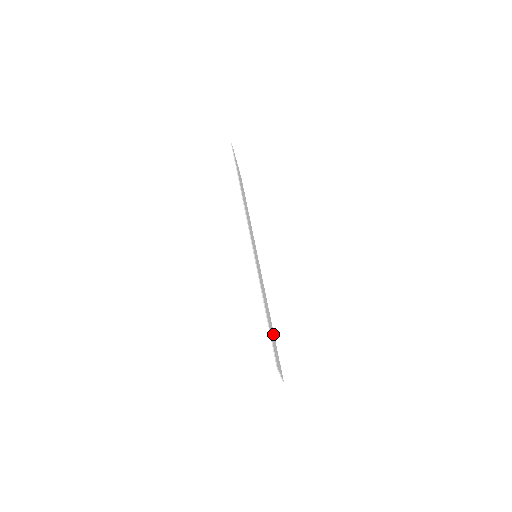
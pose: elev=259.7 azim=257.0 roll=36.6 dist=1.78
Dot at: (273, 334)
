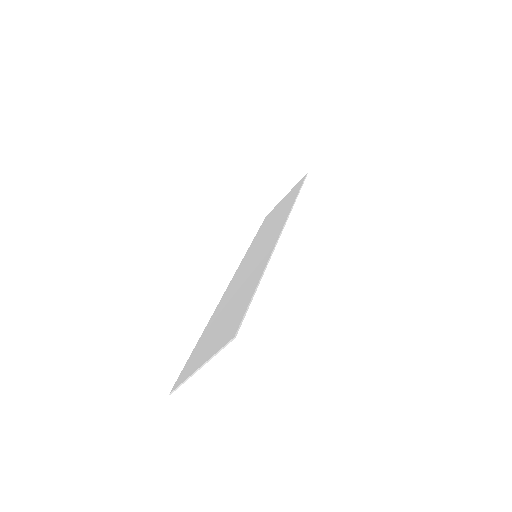
Dot at: occluded
